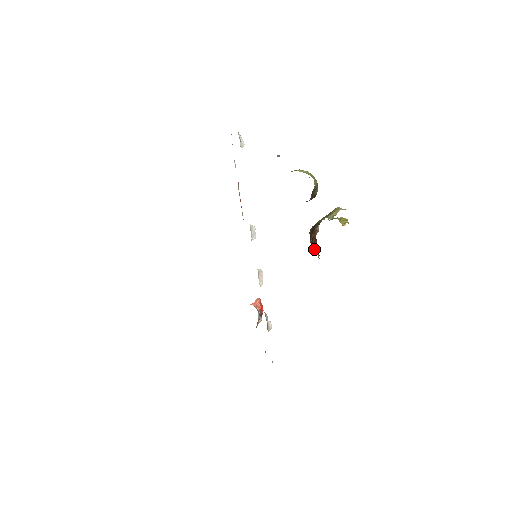
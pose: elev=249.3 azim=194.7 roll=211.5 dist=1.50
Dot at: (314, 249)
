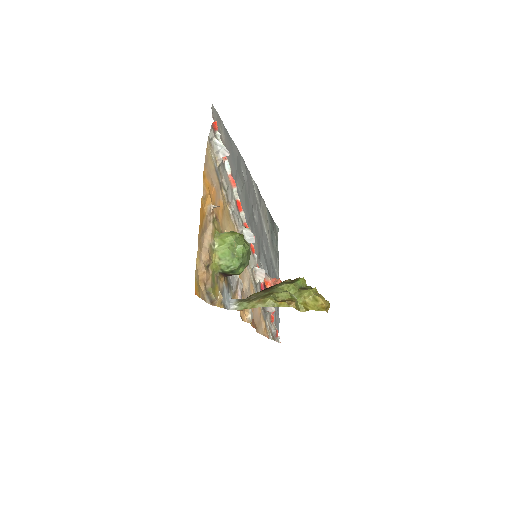
Dot at: occluded
